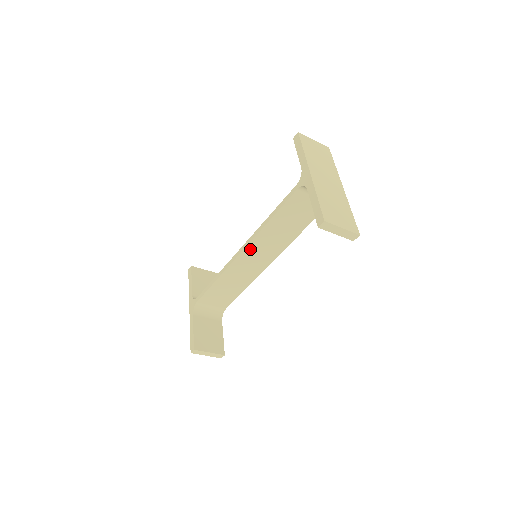
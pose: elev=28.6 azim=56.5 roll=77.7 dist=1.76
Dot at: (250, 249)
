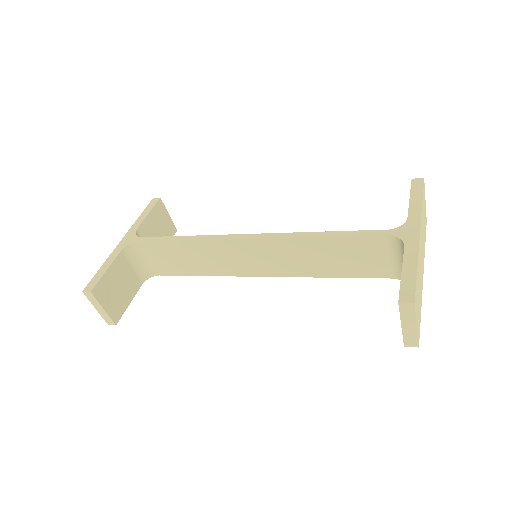
Dot at: (261, 244)
